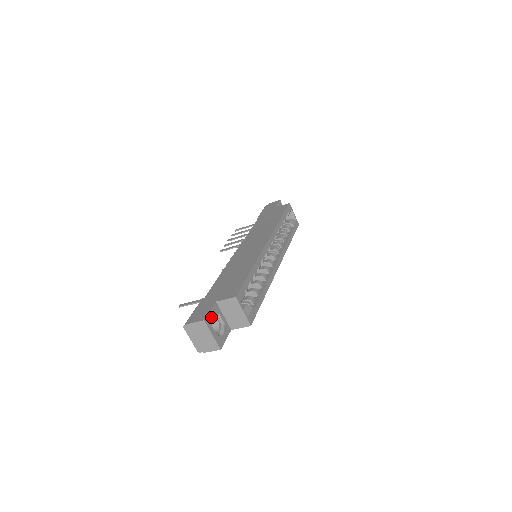
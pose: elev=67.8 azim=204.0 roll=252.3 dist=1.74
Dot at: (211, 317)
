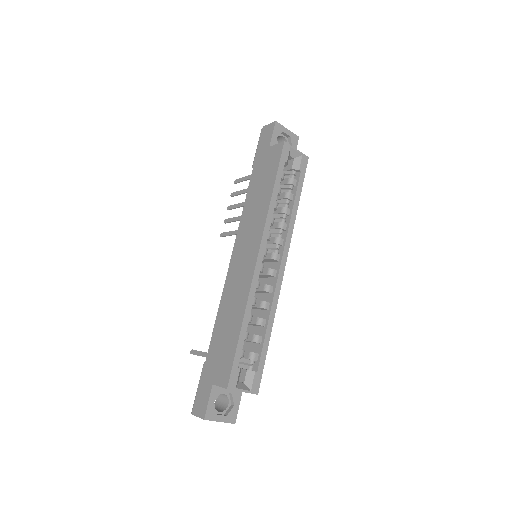
Dot at: (212, 407)
